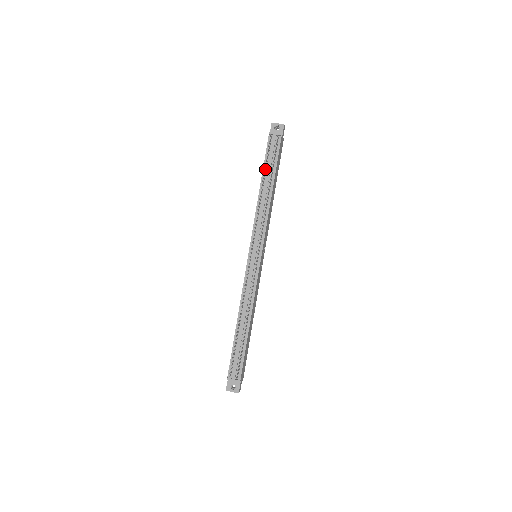
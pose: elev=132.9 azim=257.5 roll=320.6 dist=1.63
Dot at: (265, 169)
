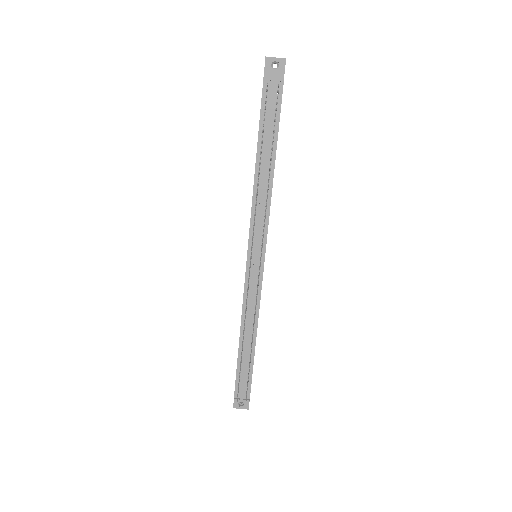
Dot at: (261, 137)
